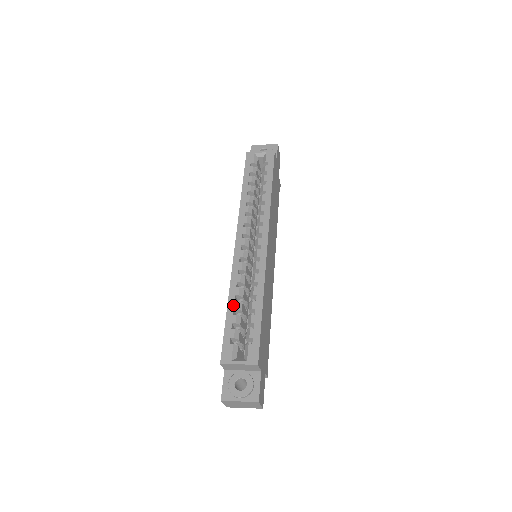
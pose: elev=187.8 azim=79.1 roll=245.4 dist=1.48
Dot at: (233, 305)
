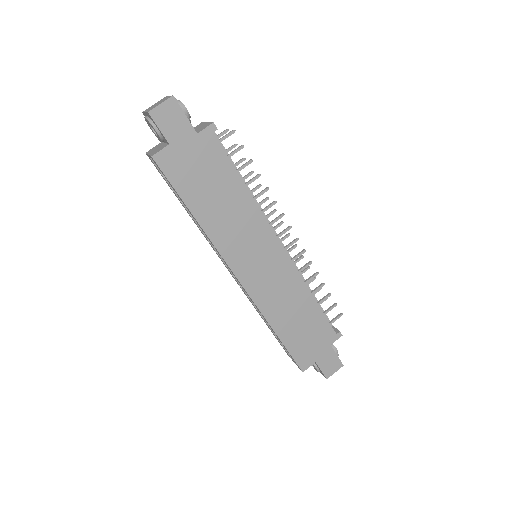
Dot at: occluded
